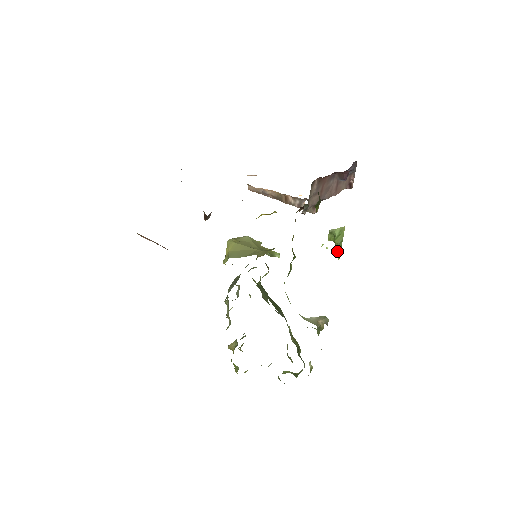
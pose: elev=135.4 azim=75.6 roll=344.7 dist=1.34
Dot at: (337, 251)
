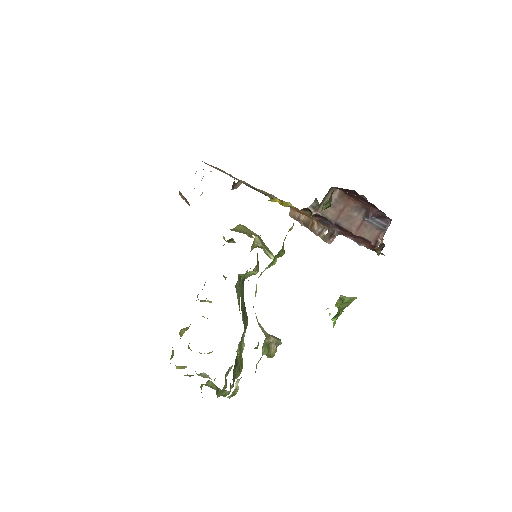
Dot at: (336, 315)
